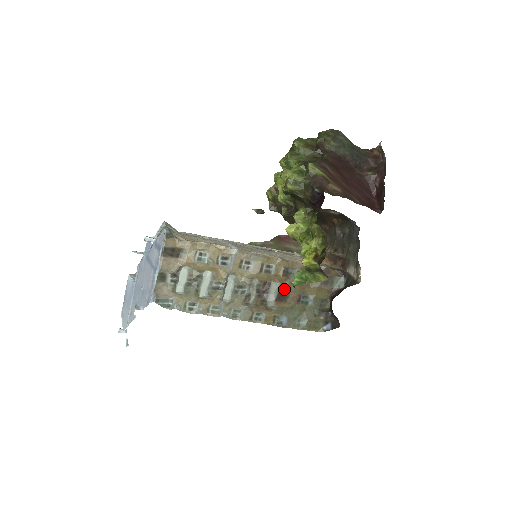
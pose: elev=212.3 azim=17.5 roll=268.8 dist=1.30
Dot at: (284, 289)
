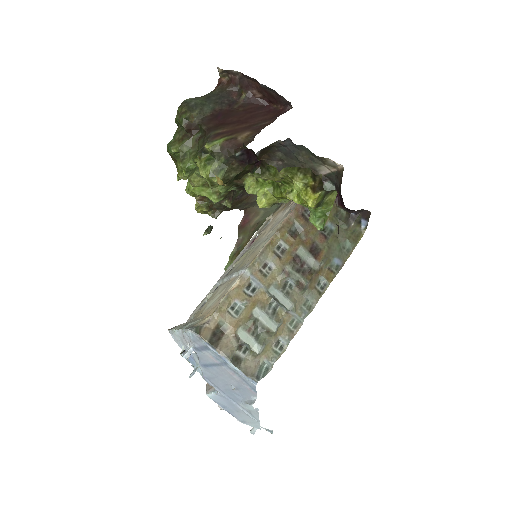
Dot at: (308, 245)
